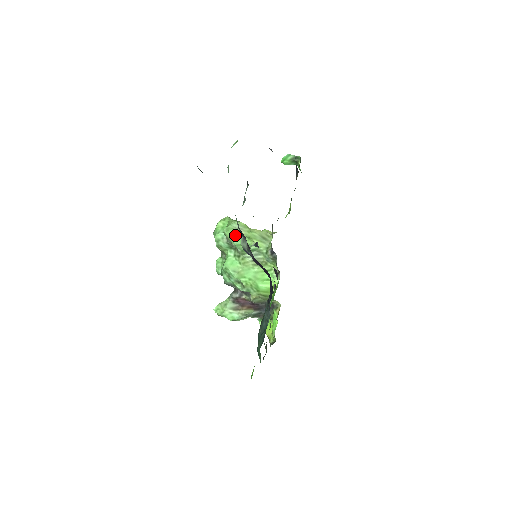
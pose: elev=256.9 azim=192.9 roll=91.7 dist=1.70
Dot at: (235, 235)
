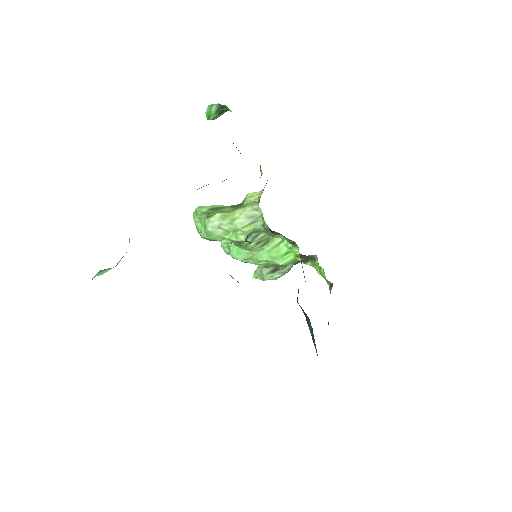
Dot at: (219, 236)
